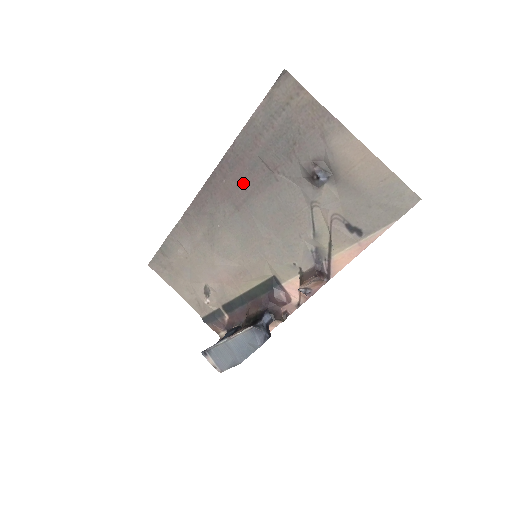
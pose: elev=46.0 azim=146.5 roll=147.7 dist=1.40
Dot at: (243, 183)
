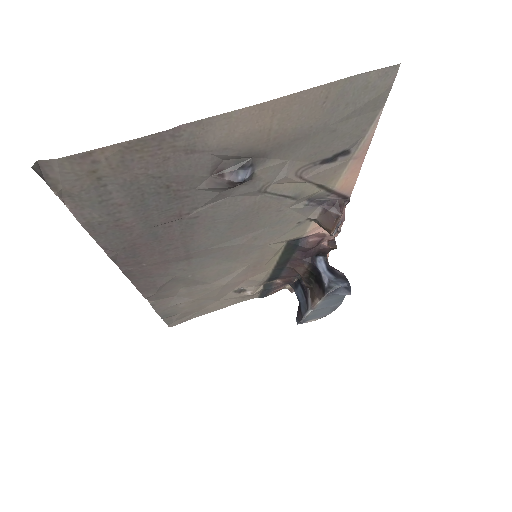
Dot at: (165, 249)
